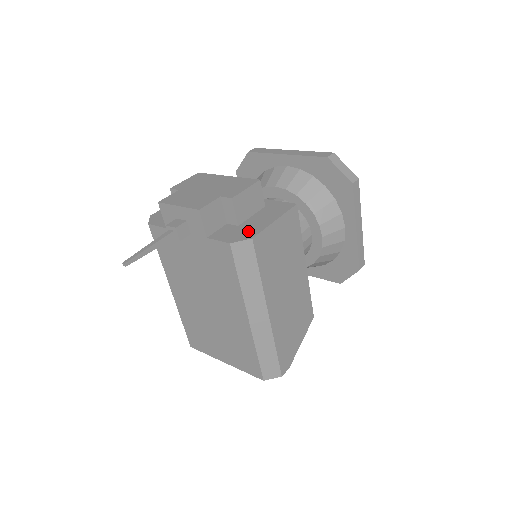
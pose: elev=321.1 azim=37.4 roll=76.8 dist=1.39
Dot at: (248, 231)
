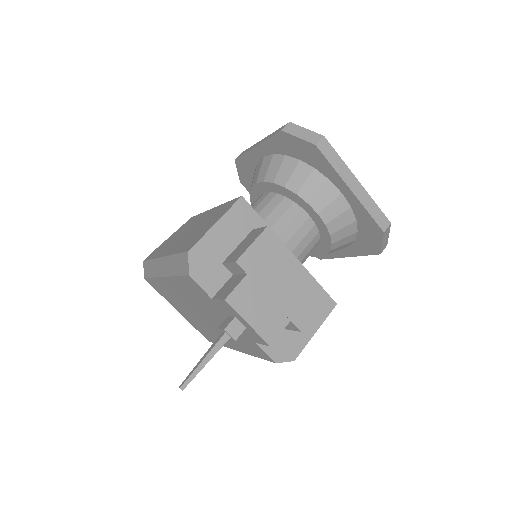
Dot at: (292, 345)
